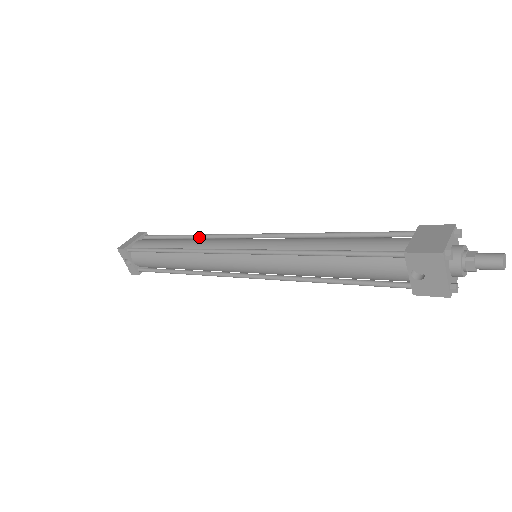
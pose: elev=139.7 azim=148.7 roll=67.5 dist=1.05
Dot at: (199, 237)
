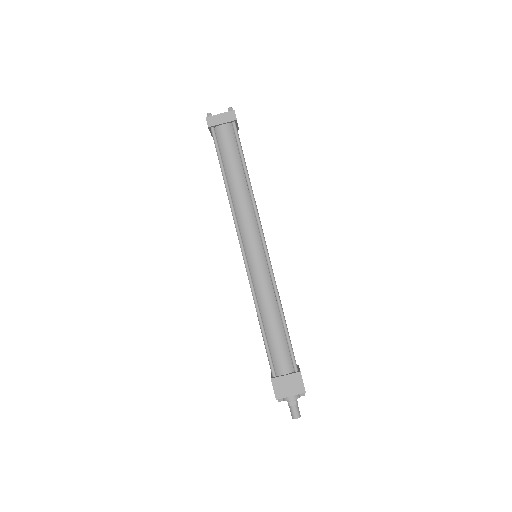
Dot at: (249, 193)
